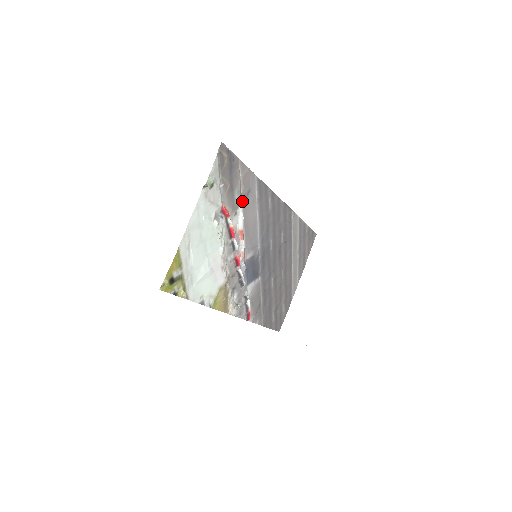
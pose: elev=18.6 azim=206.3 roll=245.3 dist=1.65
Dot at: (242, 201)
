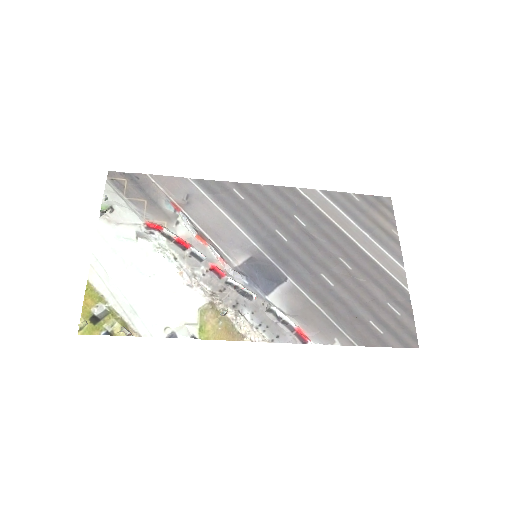
Dot at: (180, 208)
